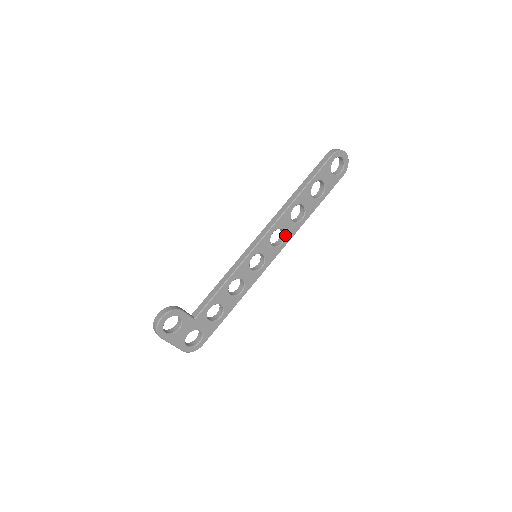
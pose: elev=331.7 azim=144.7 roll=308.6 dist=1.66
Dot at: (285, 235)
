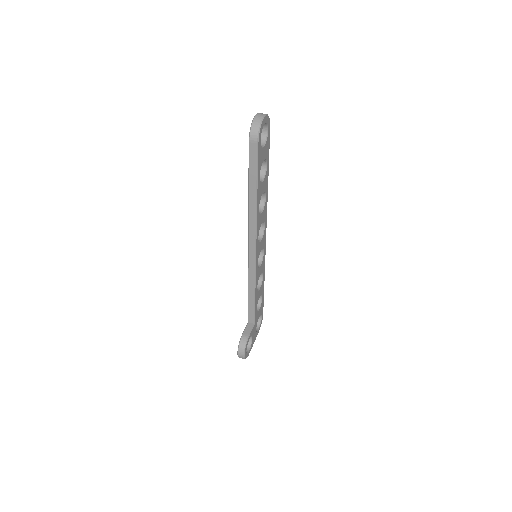
Dot at: (263, 222)
